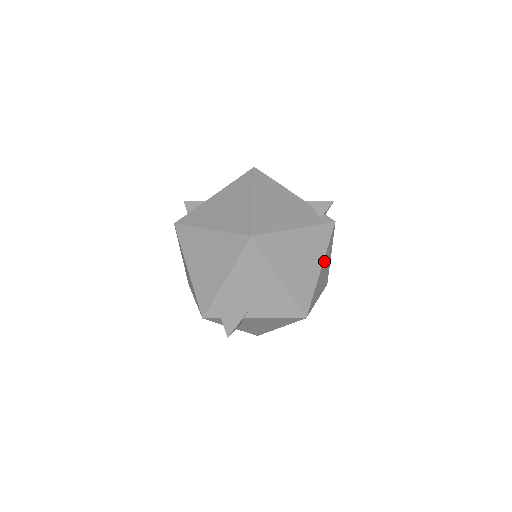
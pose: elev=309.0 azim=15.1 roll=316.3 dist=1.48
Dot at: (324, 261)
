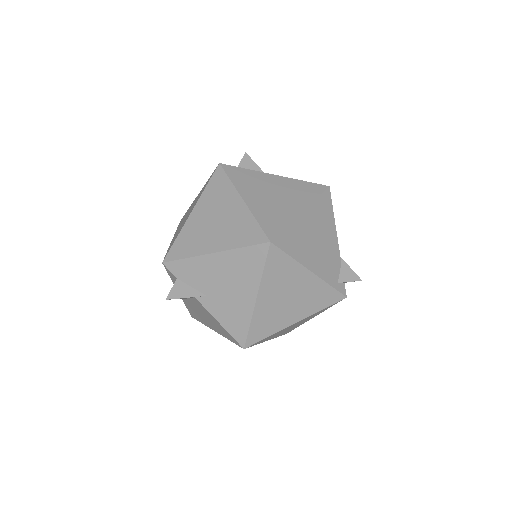
Dot at: (305, 318)
